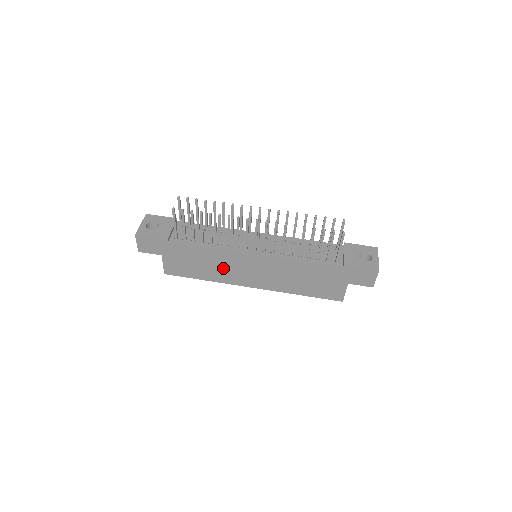
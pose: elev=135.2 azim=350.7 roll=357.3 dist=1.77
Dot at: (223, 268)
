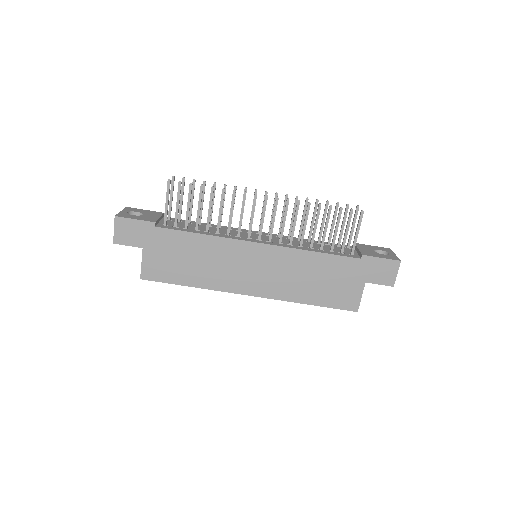
Dot at: (218, 265)
